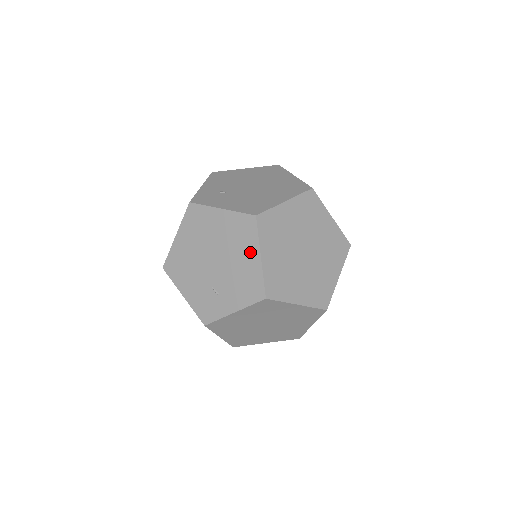
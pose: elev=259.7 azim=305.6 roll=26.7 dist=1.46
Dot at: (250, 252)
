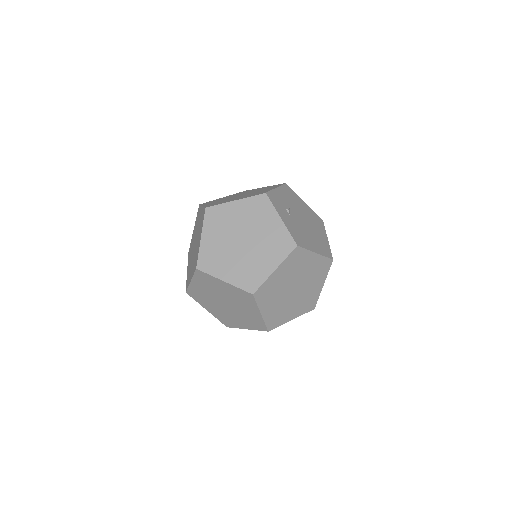
Dot at: (200, 235)
